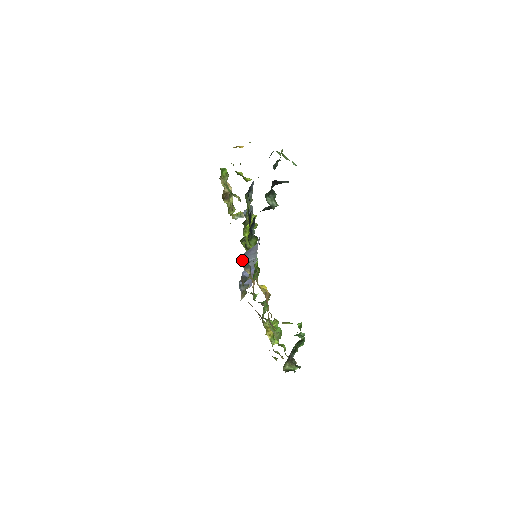
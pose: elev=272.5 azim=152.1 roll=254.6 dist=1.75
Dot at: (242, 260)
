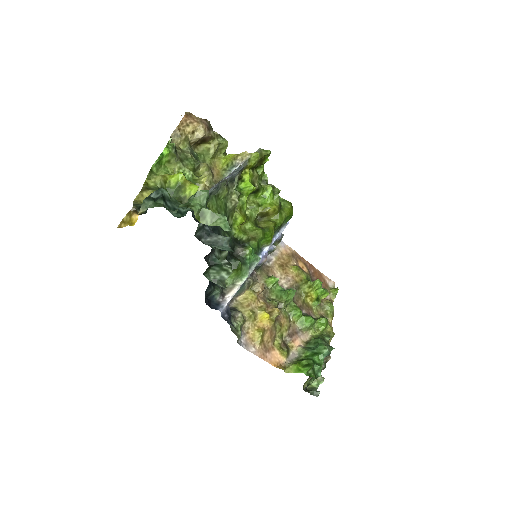
Dot at: occluded
